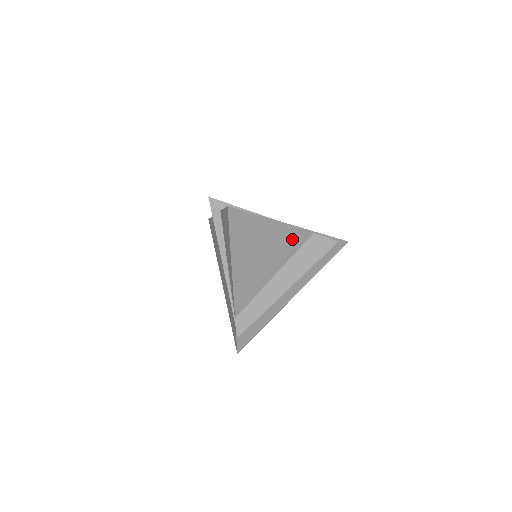
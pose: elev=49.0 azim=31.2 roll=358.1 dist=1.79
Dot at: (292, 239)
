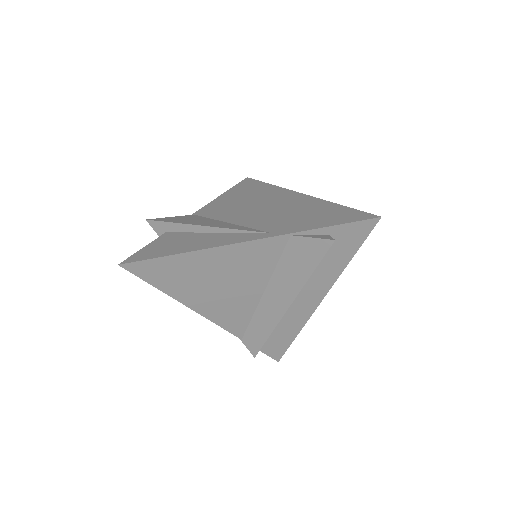
Dot at: (255, 255)
